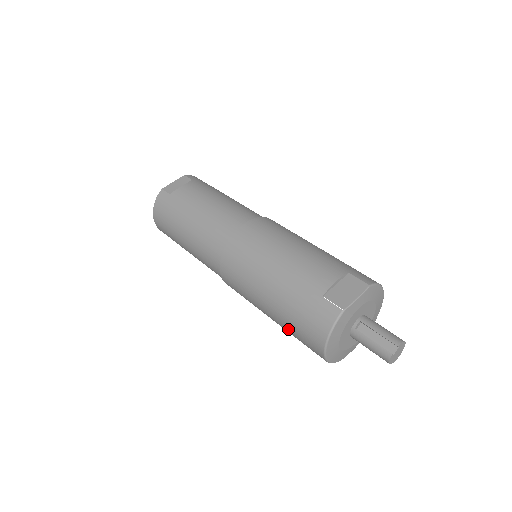
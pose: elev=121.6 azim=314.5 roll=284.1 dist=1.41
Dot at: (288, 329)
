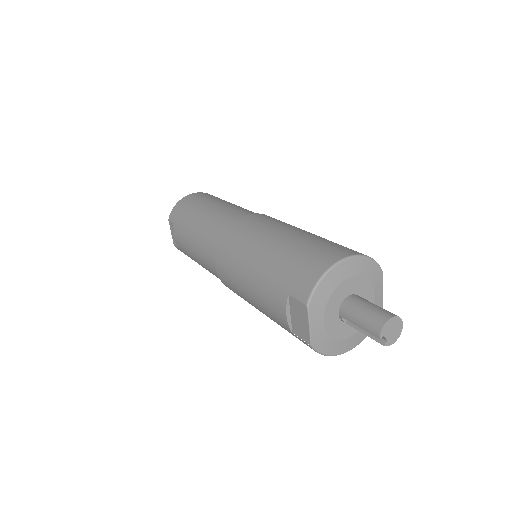
Dot at: occluded
